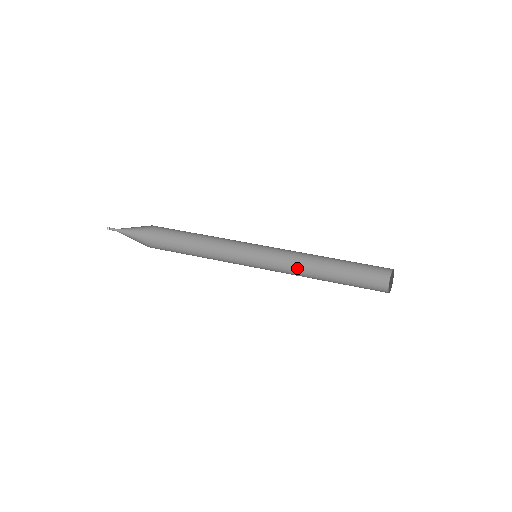
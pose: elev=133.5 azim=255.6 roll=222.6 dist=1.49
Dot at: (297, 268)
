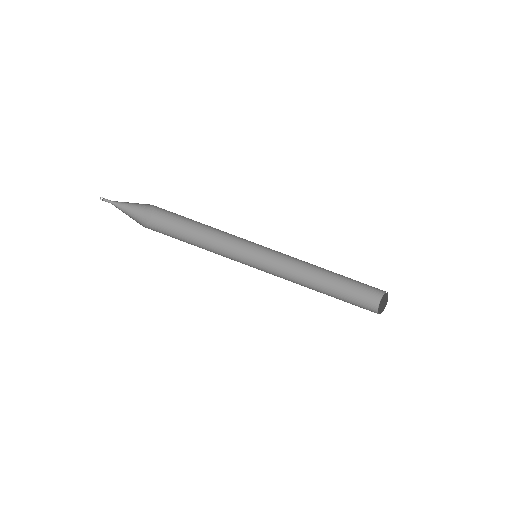
Dot at: (299, 262)
